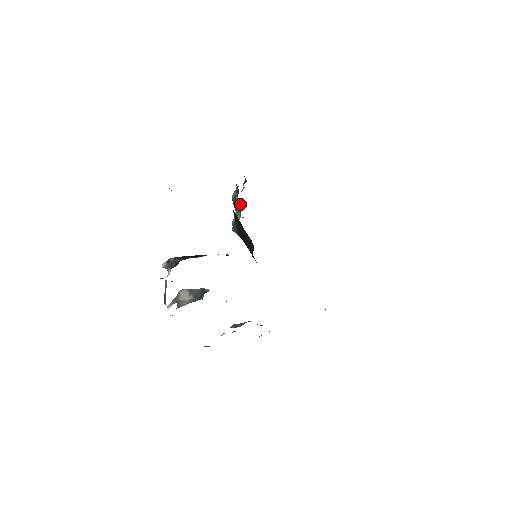
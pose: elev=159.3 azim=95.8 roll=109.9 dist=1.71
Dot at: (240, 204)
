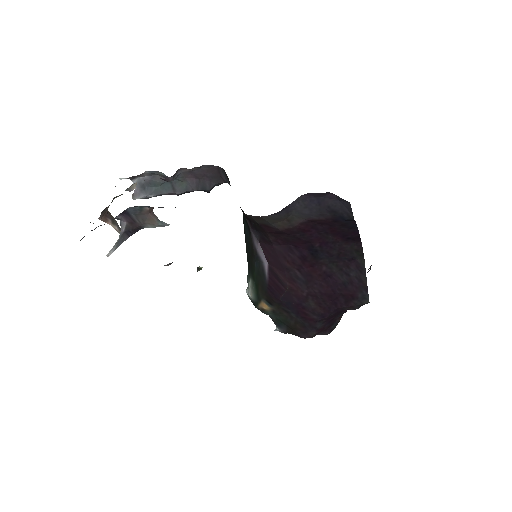
Dot at: occluded
